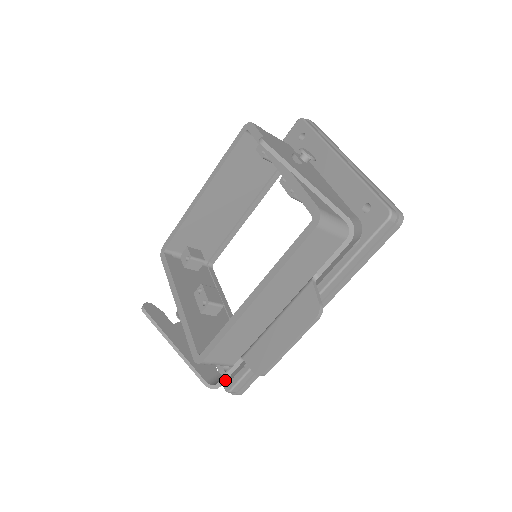
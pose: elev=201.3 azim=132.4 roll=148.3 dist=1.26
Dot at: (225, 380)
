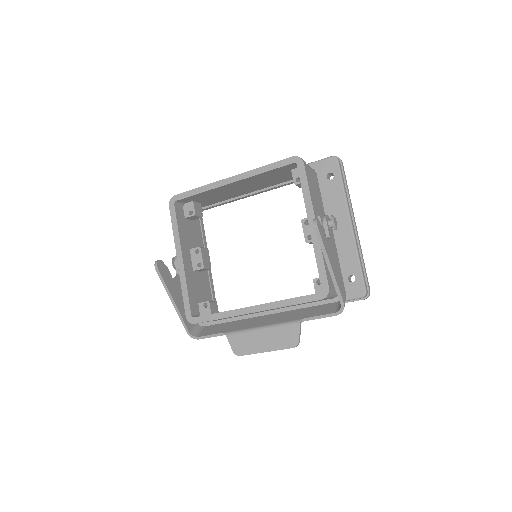
Dot at: occluded
